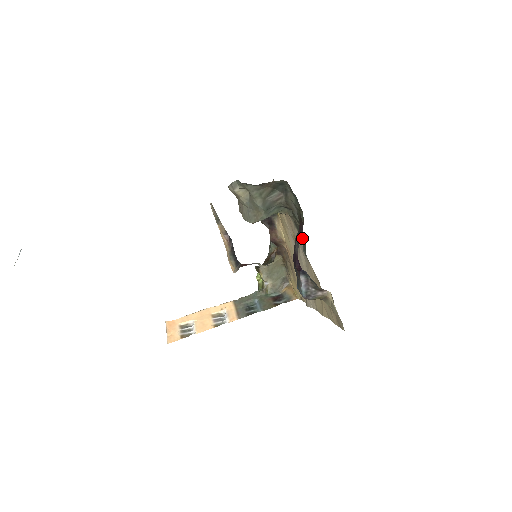
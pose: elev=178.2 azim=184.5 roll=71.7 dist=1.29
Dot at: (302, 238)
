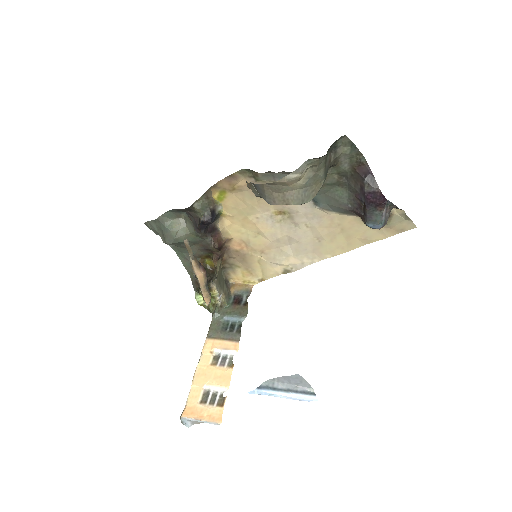
Dot at: (328, 193)
